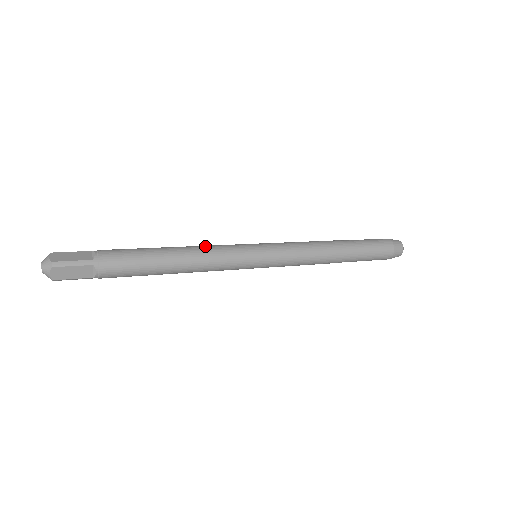
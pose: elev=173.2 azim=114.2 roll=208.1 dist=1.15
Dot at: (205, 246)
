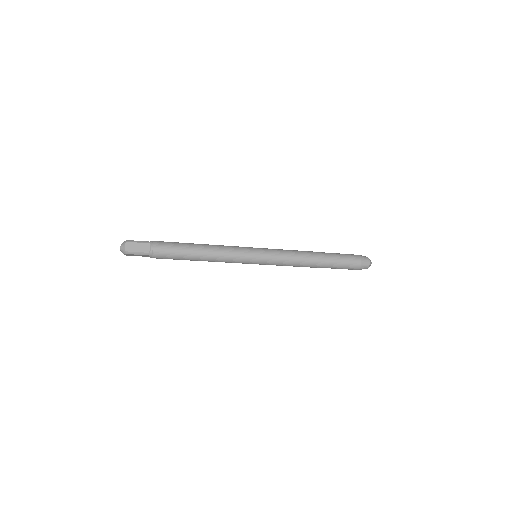
Dot at: occluded
